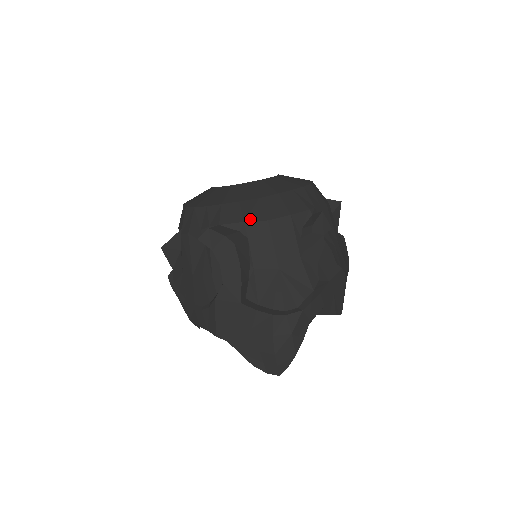
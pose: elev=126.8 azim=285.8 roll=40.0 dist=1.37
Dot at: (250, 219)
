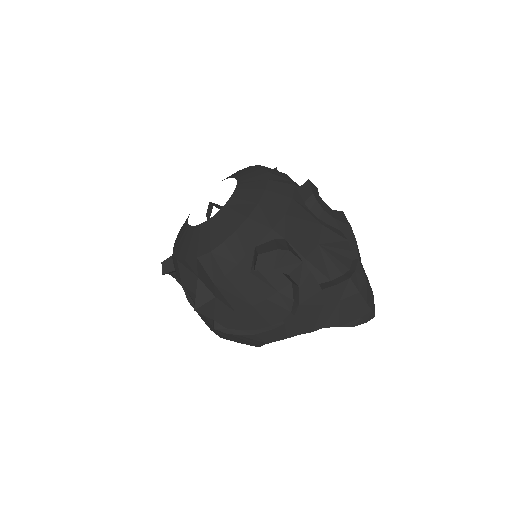
Dot at: (273, 224)
